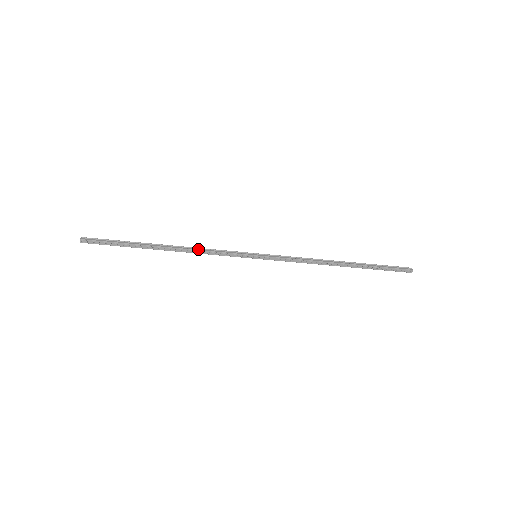
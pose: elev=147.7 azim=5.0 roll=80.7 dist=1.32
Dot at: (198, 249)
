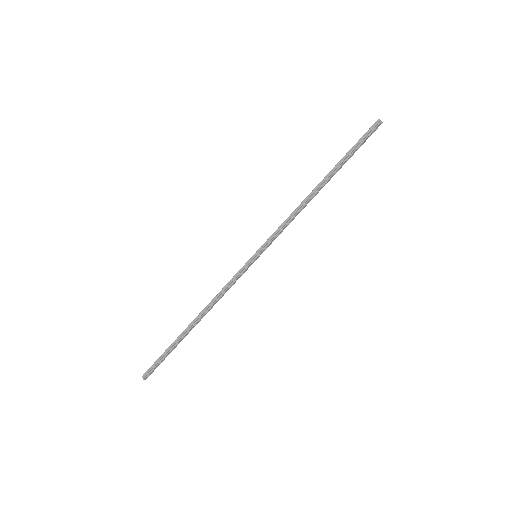
Dot at: (215, 299)
